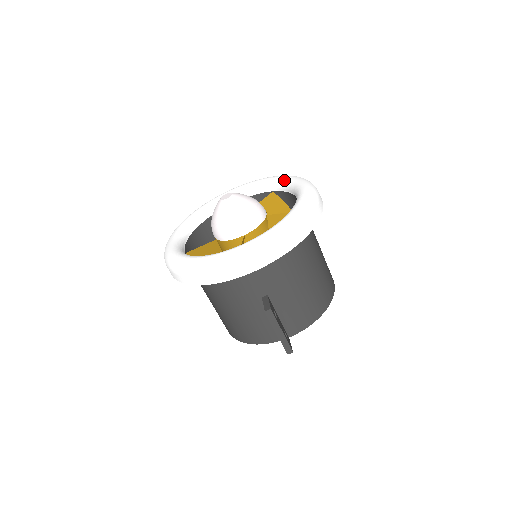
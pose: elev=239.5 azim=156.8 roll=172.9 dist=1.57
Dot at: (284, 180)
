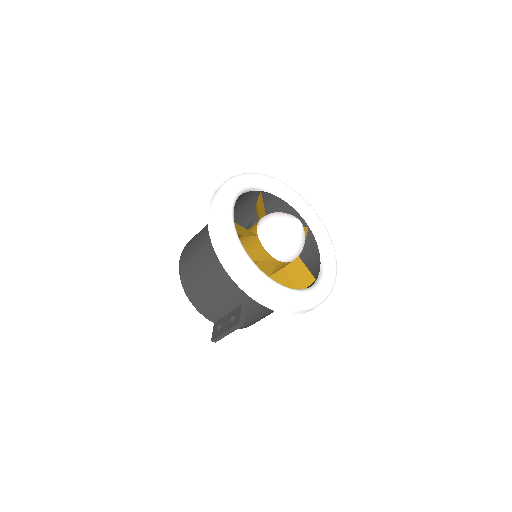
Dot at: (325, 236)
